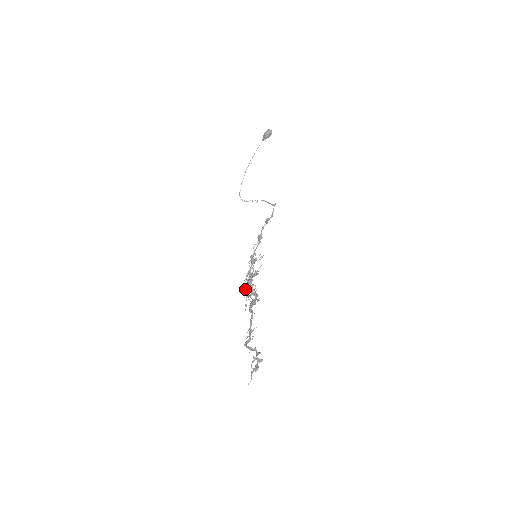
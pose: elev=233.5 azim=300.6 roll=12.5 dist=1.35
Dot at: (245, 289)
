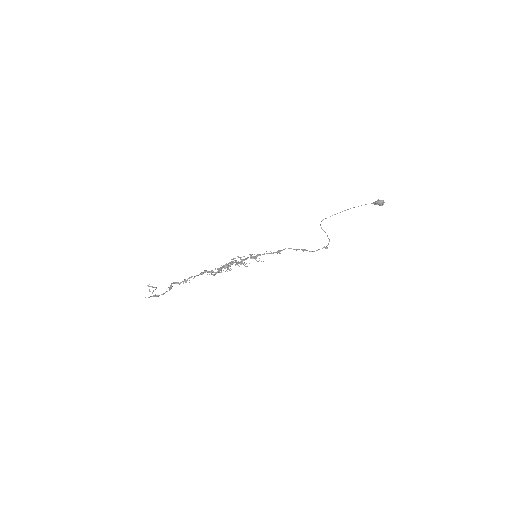
Dot at: occluded
